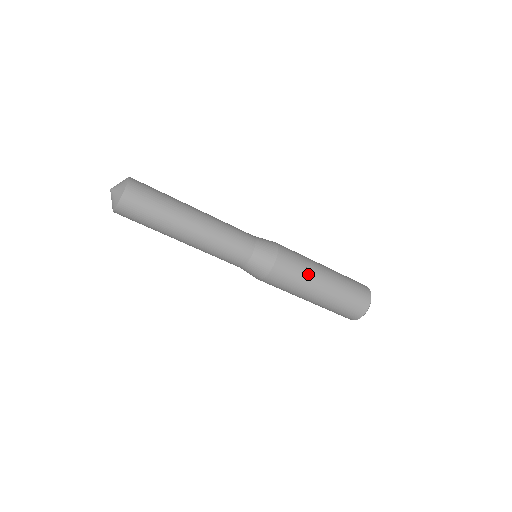
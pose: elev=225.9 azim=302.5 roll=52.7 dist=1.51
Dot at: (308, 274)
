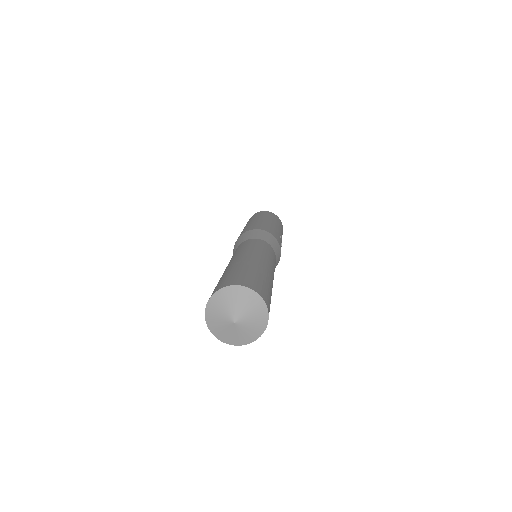
Dot at: (281, 241)
